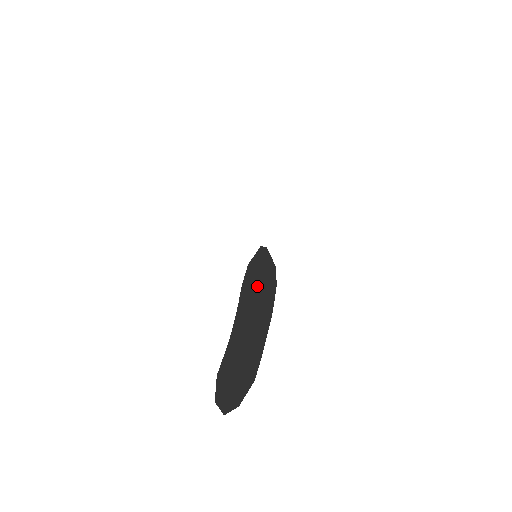
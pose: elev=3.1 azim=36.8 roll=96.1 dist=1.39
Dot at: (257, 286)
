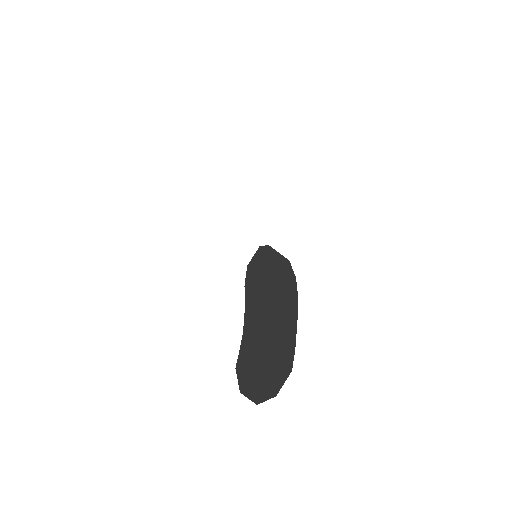
Dot at: (267, 282)
